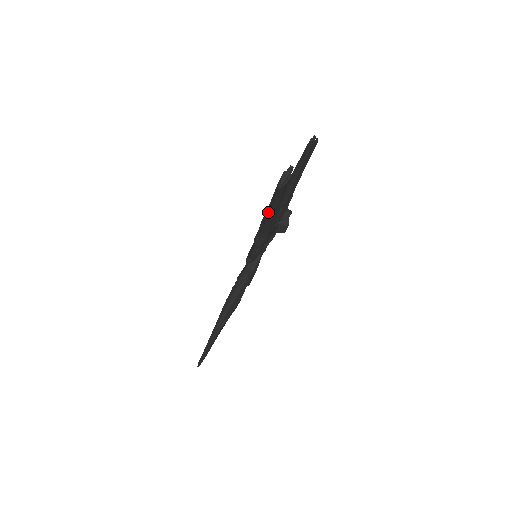
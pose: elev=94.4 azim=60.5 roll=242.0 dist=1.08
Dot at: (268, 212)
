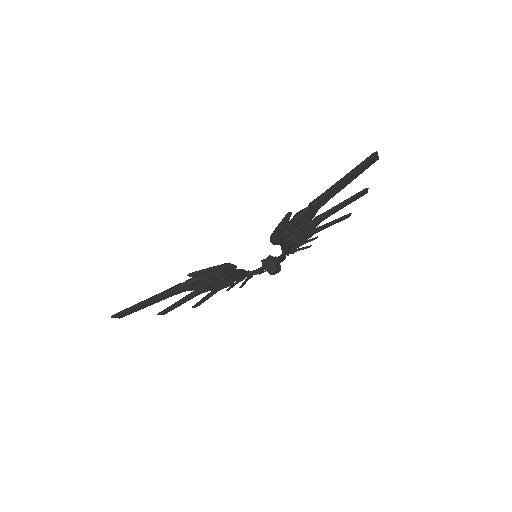
Dot at: (344, 176)
